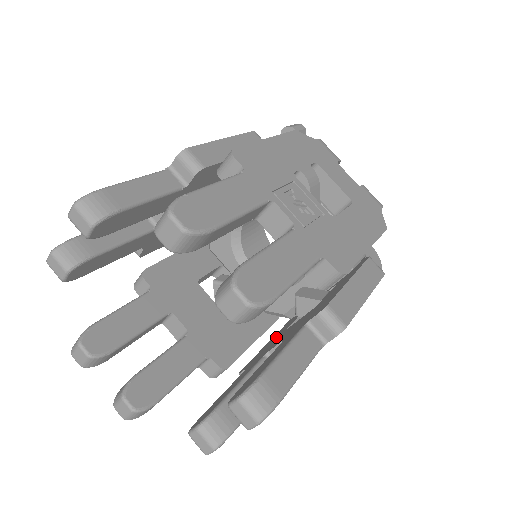
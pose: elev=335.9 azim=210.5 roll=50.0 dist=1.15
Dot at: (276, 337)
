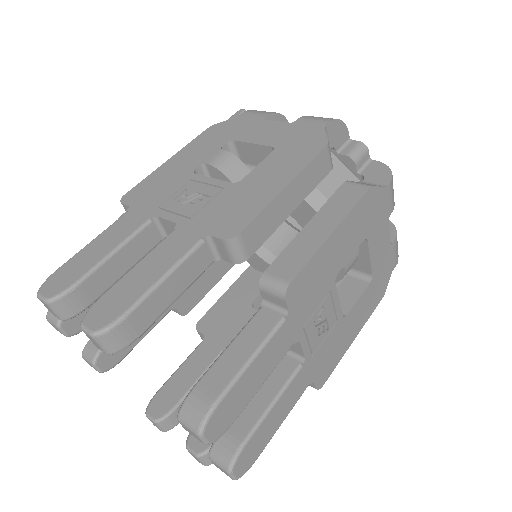
Dot at: occluded
